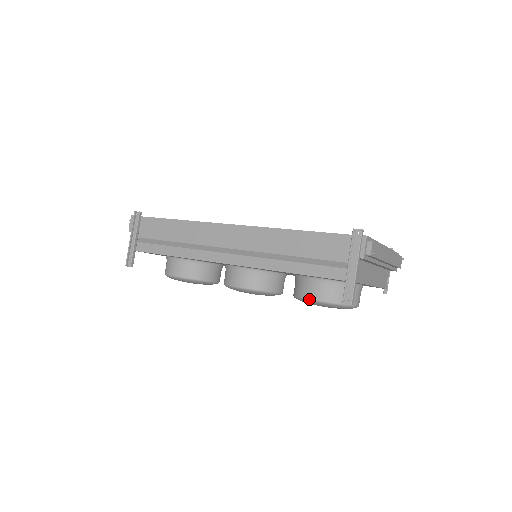
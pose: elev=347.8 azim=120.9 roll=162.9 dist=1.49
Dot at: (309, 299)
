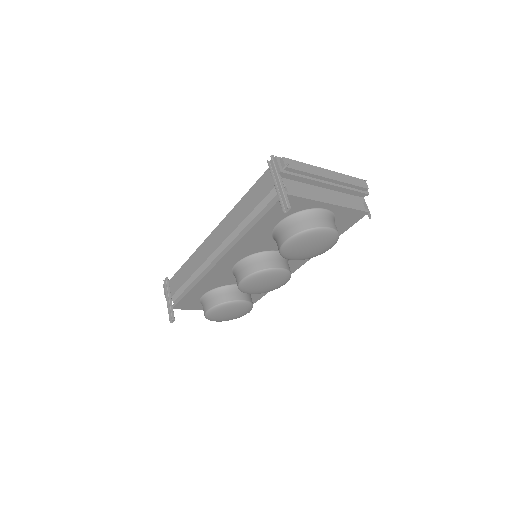
Dot at: (283, 243)
